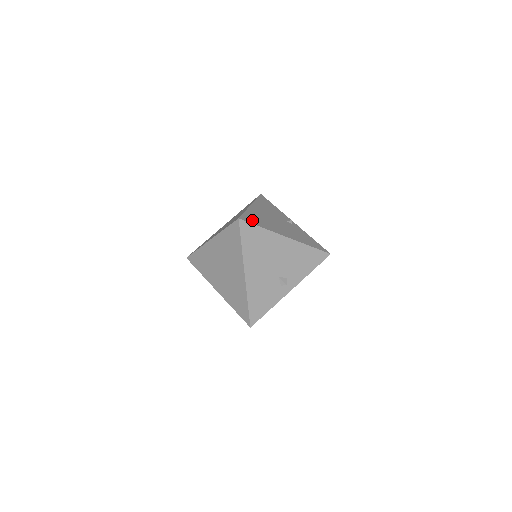
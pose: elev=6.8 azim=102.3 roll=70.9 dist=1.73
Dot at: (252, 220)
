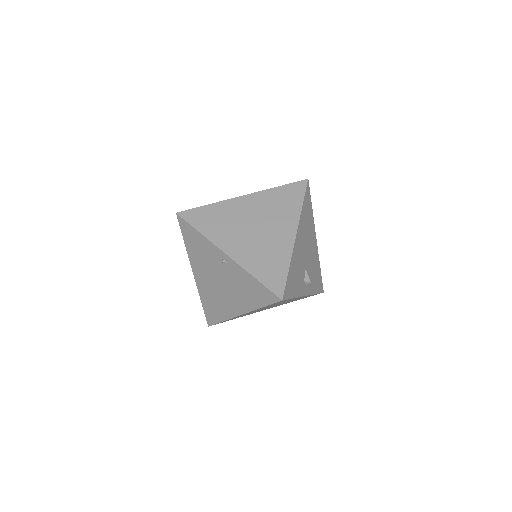
Dot at: occluded
